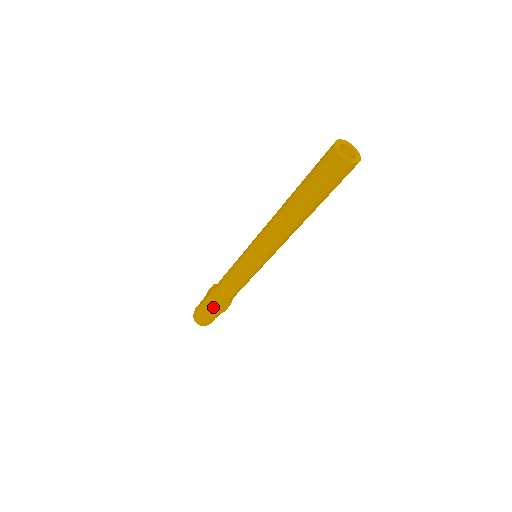
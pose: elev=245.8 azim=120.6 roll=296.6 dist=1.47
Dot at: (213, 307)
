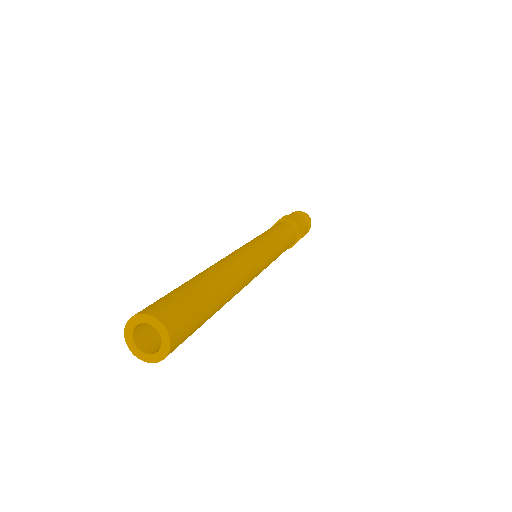
Dot at: occluded
